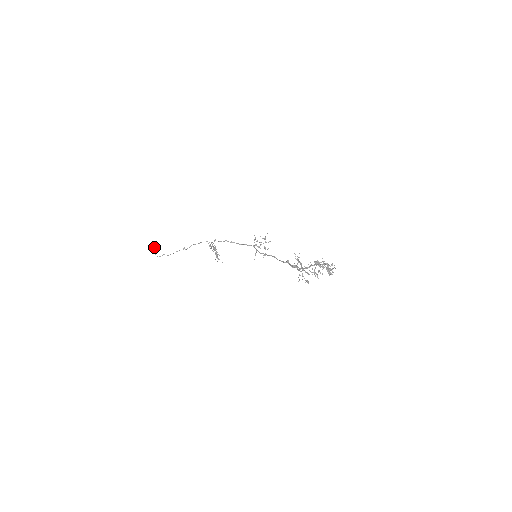
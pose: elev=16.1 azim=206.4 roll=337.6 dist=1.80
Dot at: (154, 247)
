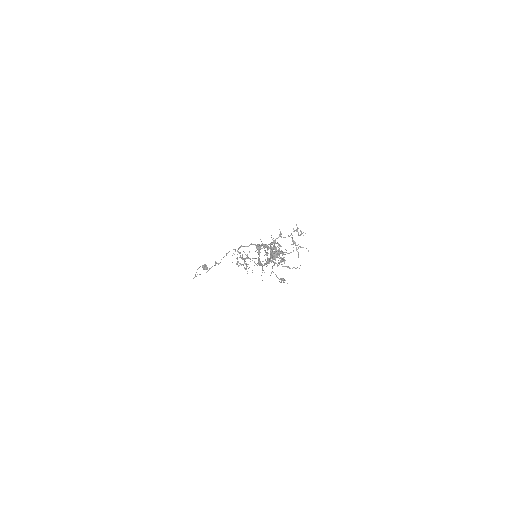
Dot at: (204, 268)
